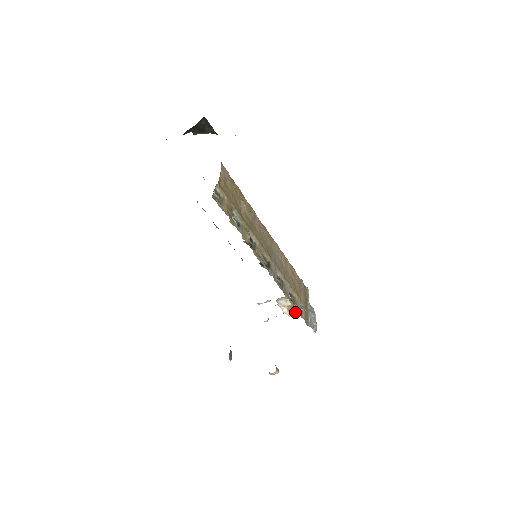
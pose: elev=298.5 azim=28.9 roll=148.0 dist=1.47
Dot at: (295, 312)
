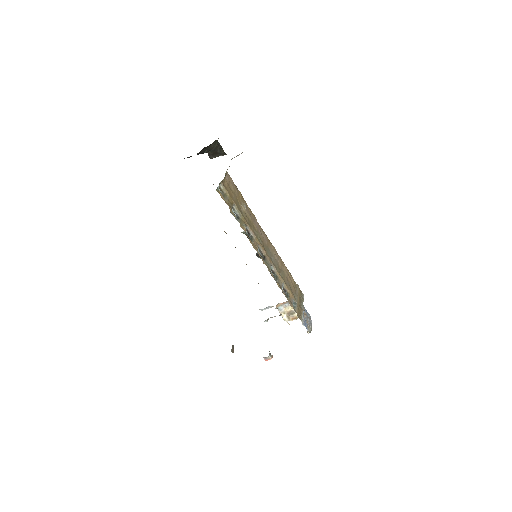
Dot at: (294, 319)
